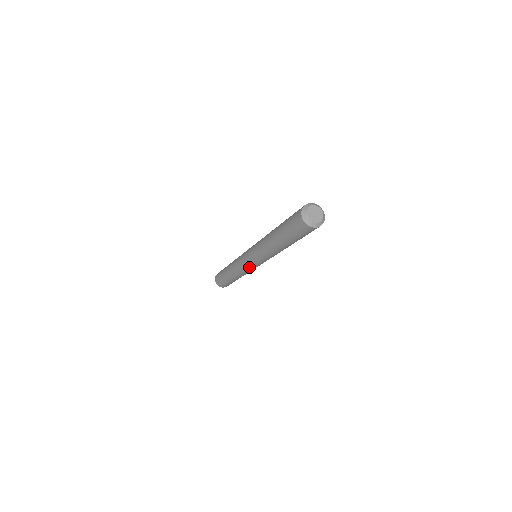
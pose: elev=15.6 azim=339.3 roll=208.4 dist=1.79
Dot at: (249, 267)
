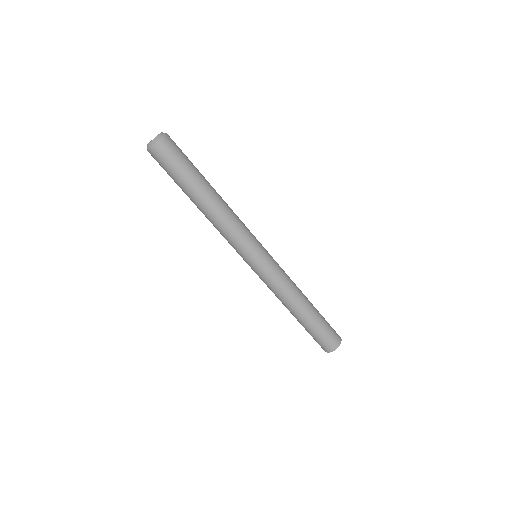
Dot at: (257, 273)
